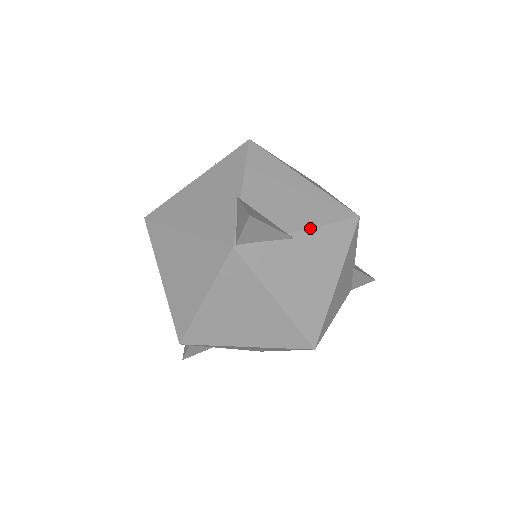
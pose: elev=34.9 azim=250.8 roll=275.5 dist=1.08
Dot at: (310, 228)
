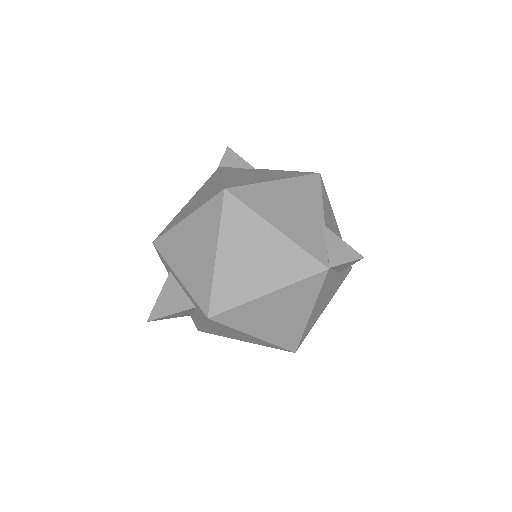
Dot at: occluded
